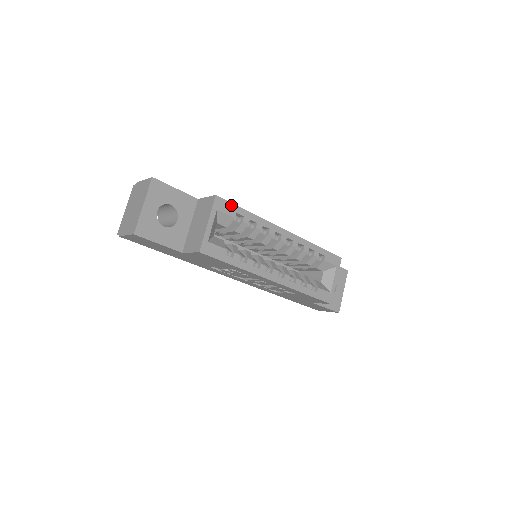
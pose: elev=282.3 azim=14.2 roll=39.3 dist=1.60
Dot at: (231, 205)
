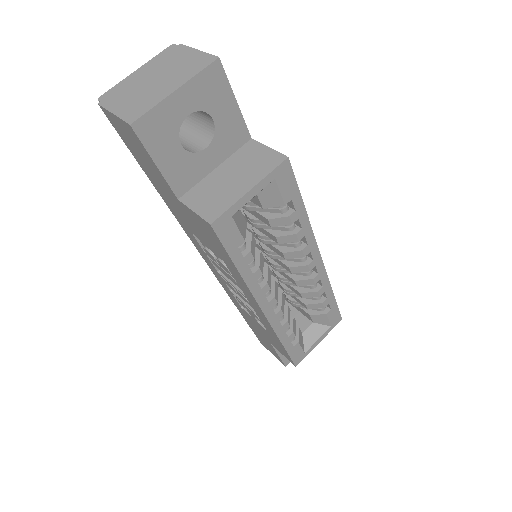
Dot at: (294, 184)
